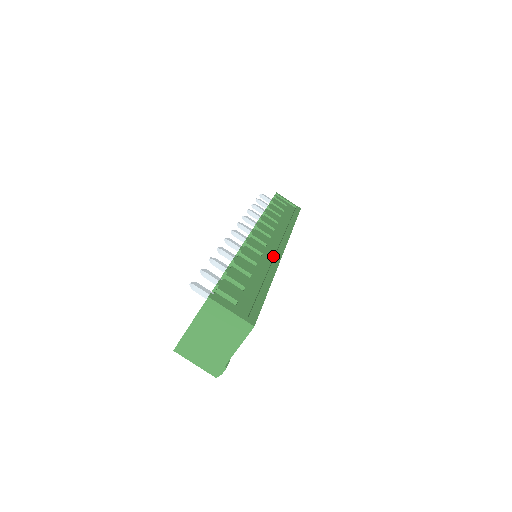
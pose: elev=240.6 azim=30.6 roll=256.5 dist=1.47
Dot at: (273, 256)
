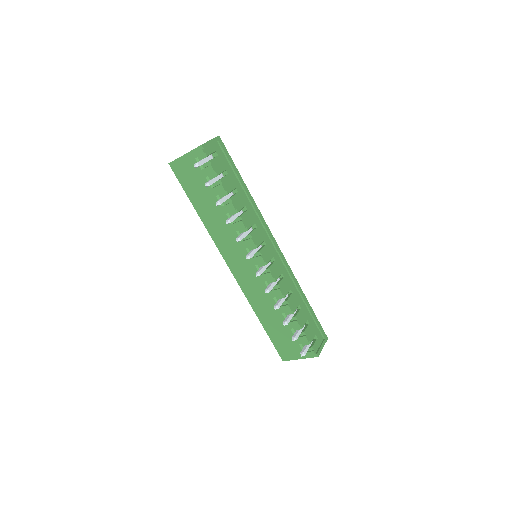
Dot at: (282, 264)
